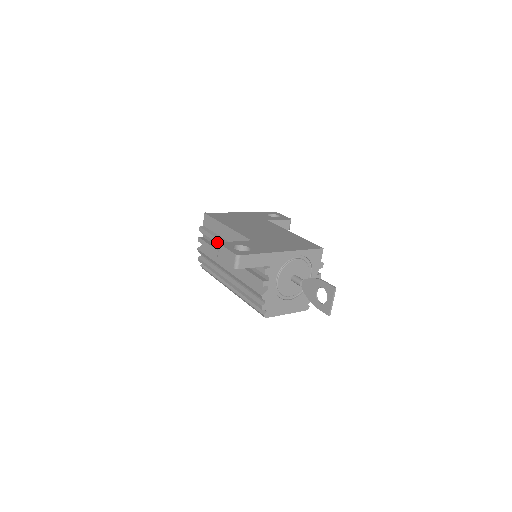
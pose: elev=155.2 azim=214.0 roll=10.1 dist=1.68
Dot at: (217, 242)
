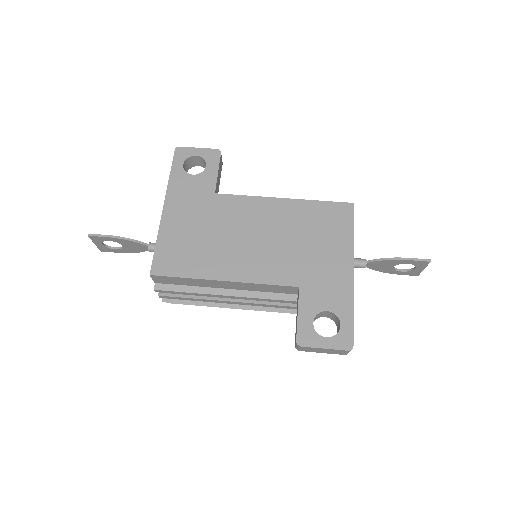
Dot at: occluded
